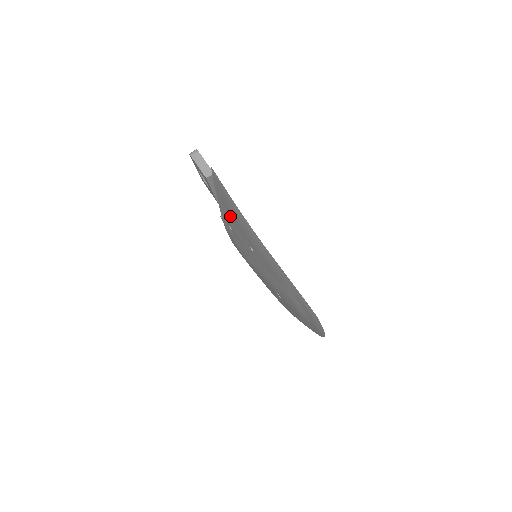
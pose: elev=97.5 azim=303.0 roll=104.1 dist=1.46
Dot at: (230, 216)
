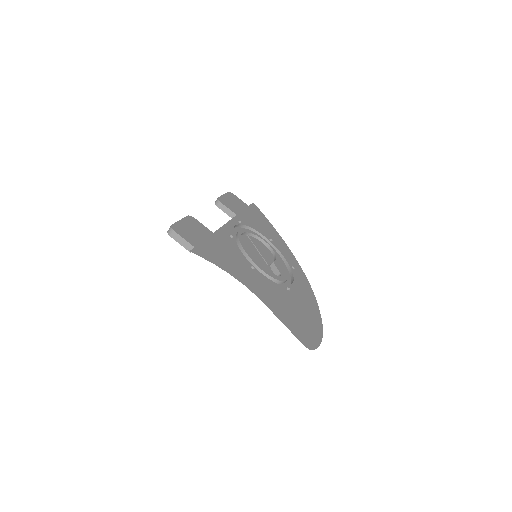
Dot at: occluded
